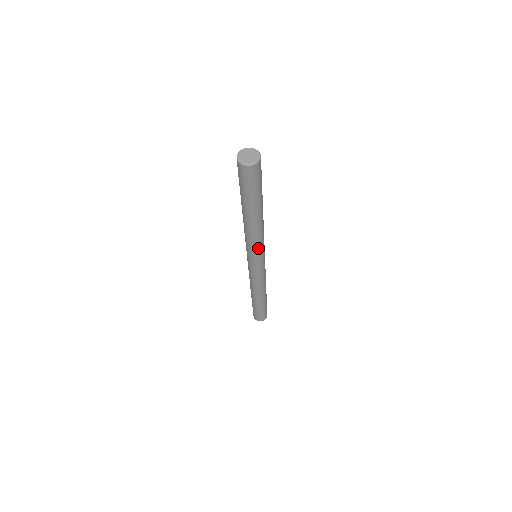
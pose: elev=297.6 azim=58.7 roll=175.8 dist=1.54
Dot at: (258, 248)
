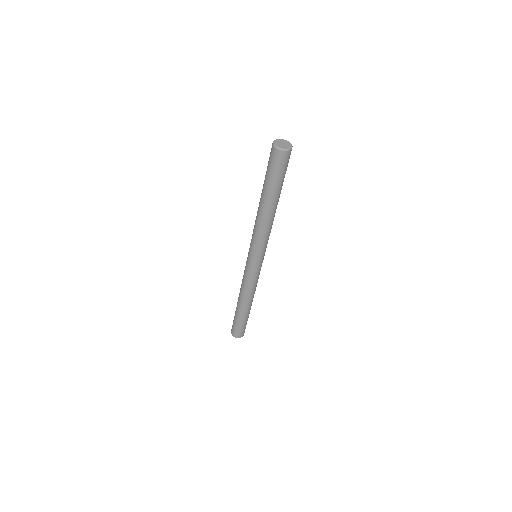
Dot at: (261, 243)
